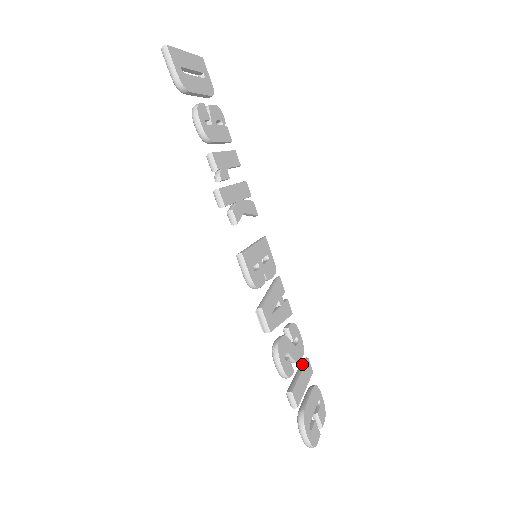
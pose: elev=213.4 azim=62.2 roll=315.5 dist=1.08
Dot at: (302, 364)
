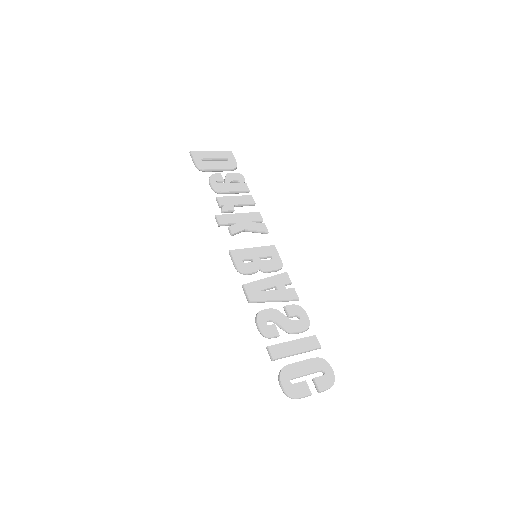
Dot at: (304, 338)
